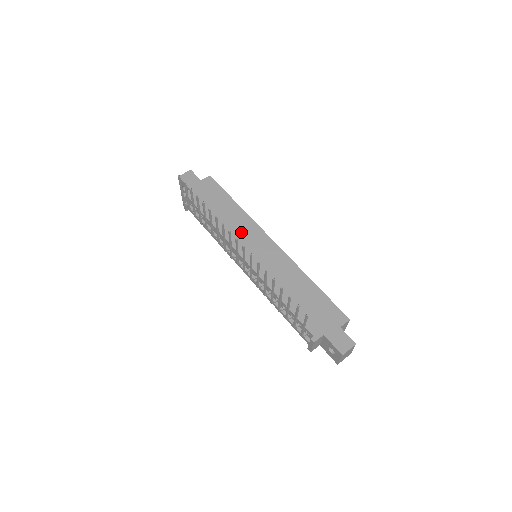
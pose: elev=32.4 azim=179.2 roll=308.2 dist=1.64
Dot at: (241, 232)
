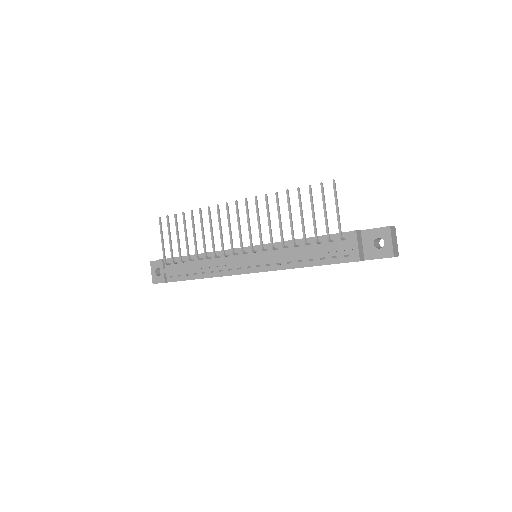
Dot at: occluded
